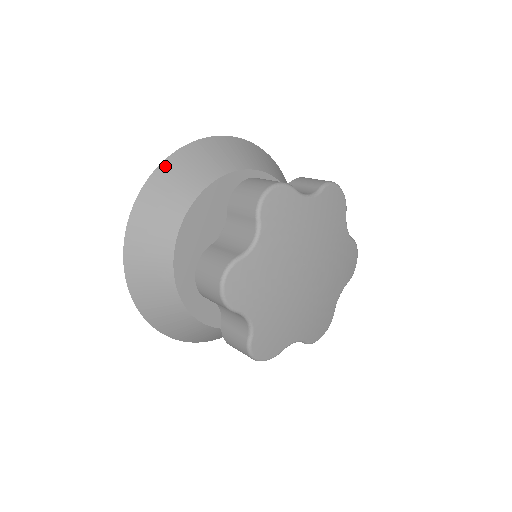
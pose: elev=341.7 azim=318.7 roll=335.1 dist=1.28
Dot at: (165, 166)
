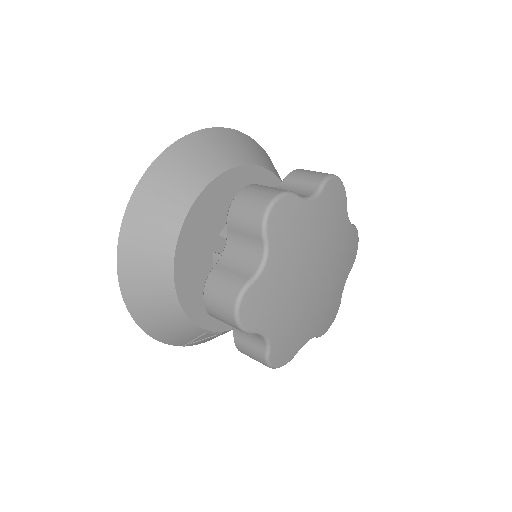
Dot at: (236, 133)
